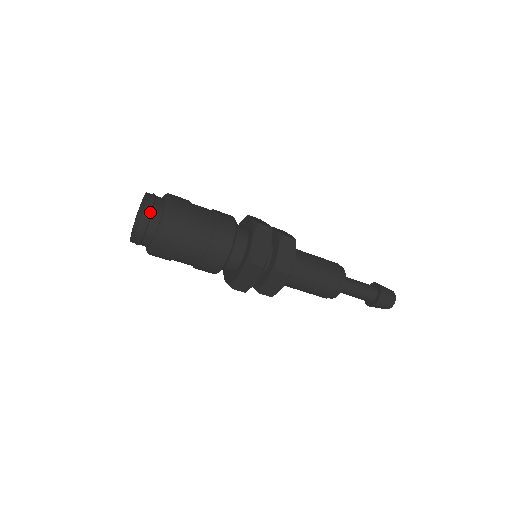
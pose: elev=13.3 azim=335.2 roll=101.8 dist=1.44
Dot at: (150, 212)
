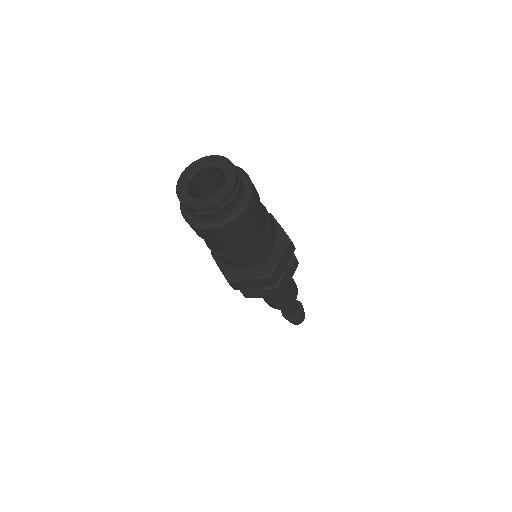
Dot at: (235, 195)
